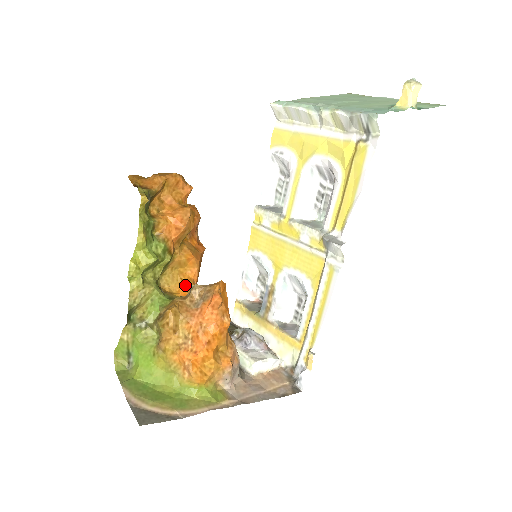
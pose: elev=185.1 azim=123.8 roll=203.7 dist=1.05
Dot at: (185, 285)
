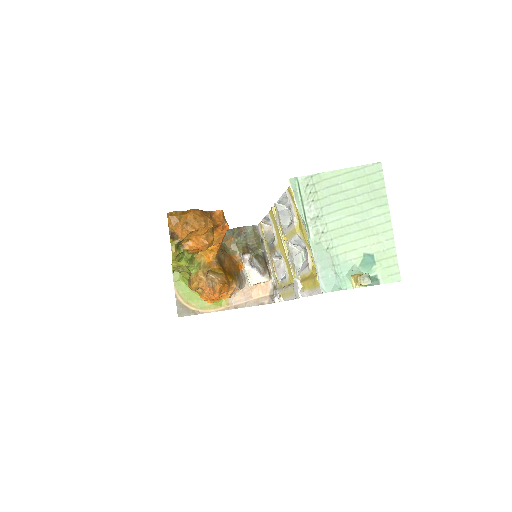
Dot at: (210, 253)
